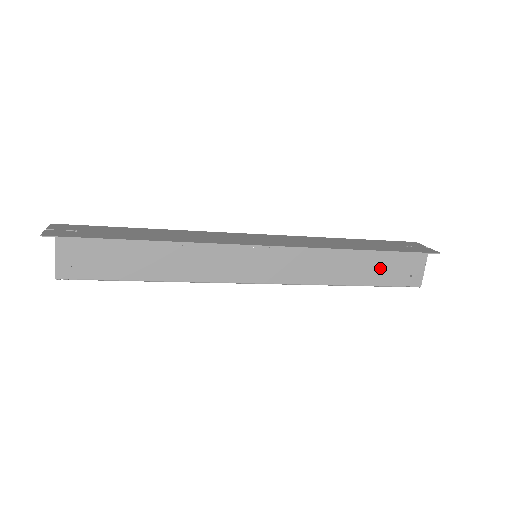
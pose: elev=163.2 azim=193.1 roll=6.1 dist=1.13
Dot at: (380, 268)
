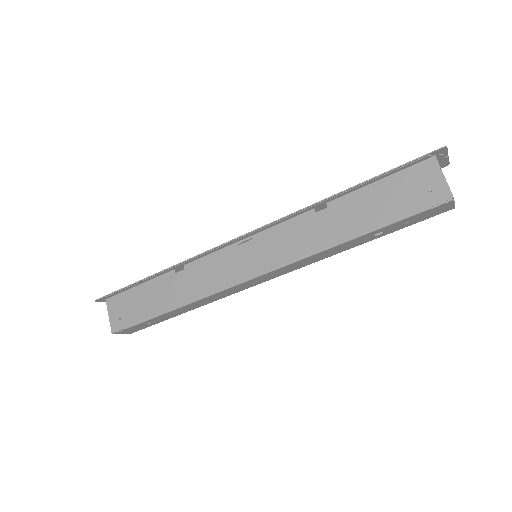
Dot at: (381, 203)
